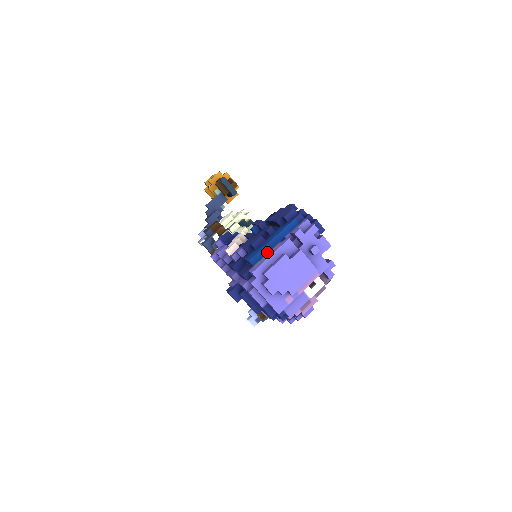
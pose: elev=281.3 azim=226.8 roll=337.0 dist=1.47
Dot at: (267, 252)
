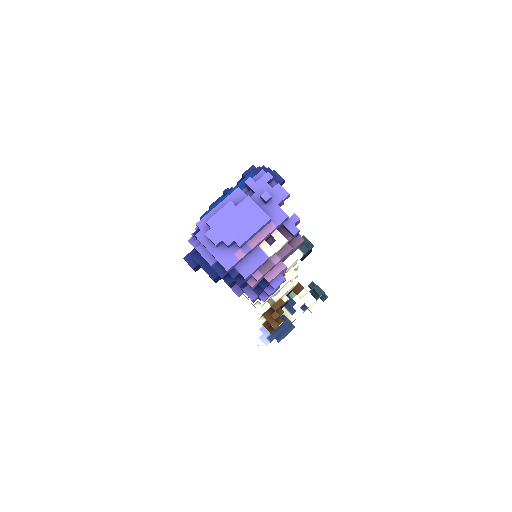
Dot at: occluded
